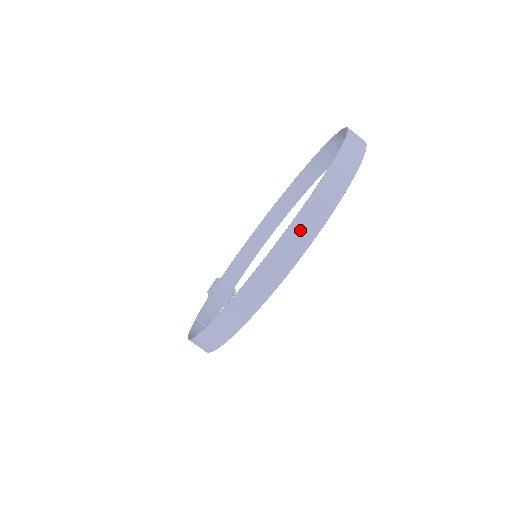
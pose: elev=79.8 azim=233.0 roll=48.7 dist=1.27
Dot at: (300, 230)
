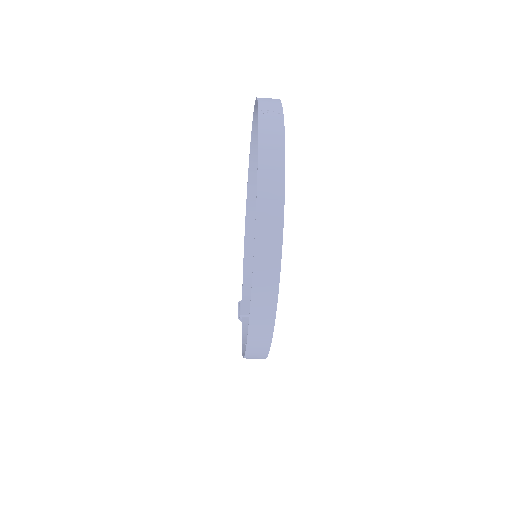
Dot at: (268, 189)
